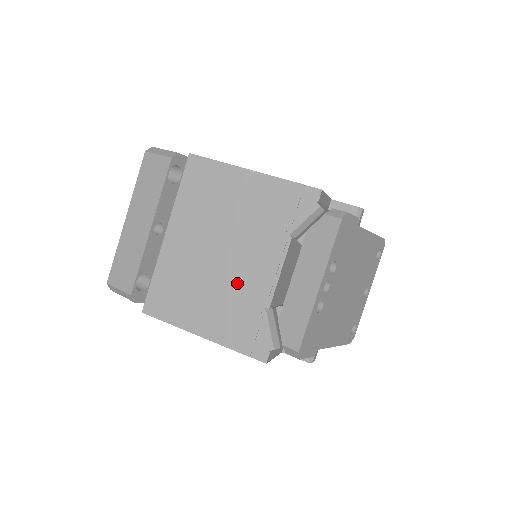
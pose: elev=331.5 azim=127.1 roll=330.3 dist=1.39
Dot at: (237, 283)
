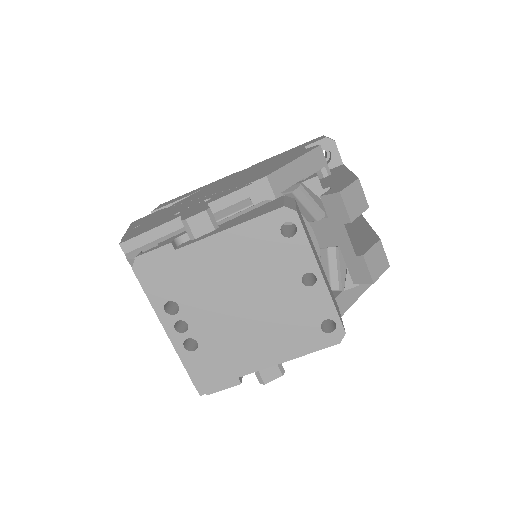
Dot at: occluded
